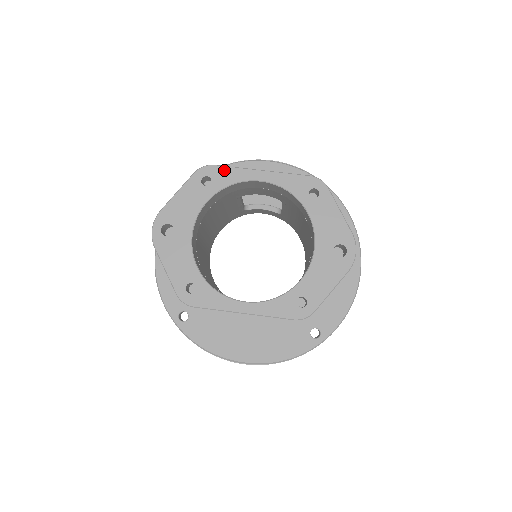
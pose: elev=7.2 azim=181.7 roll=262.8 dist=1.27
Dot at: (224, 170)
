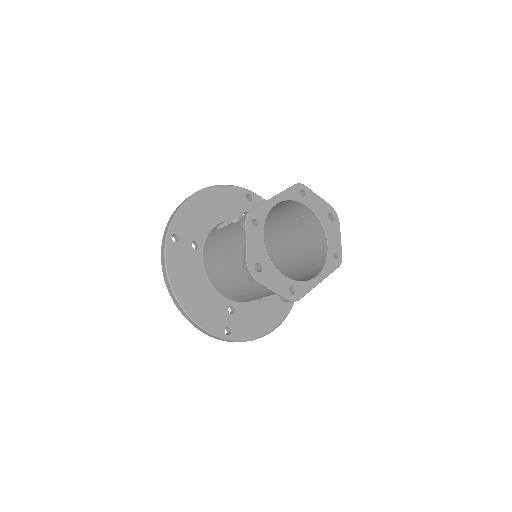
Dot at: (258, 209)
